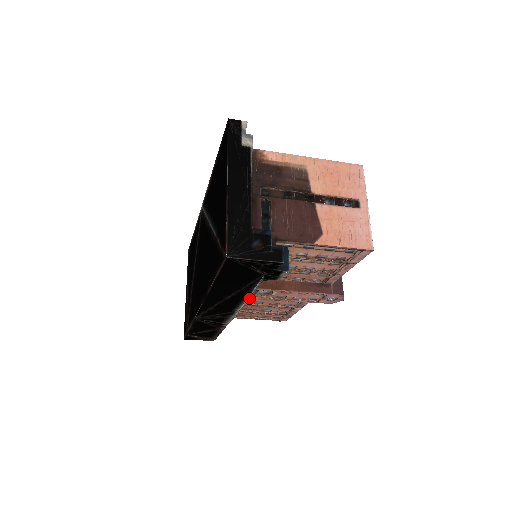
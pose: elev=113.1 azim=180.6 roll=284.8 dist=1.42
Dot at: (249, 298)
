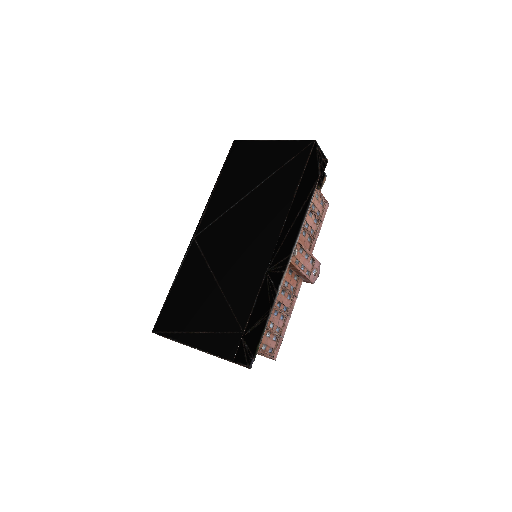
Dot at: (304, 222)
